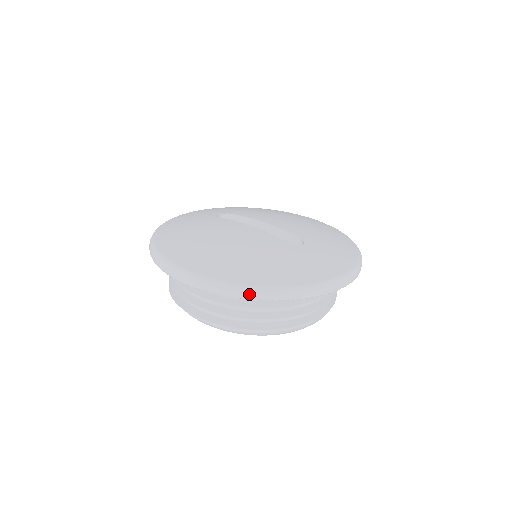
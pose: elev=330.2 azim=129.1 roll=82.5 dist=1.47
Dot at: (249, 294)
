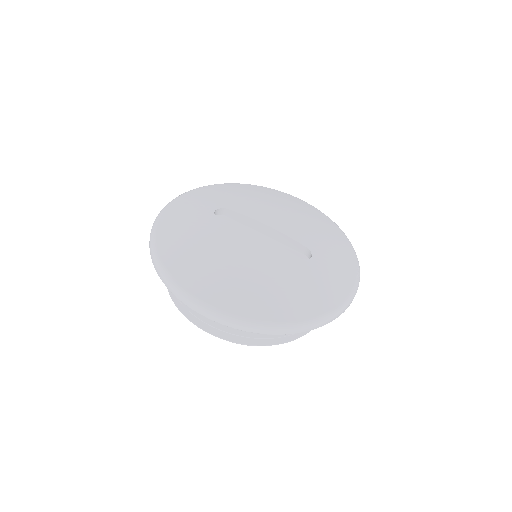
Dot at: (277, 331)
